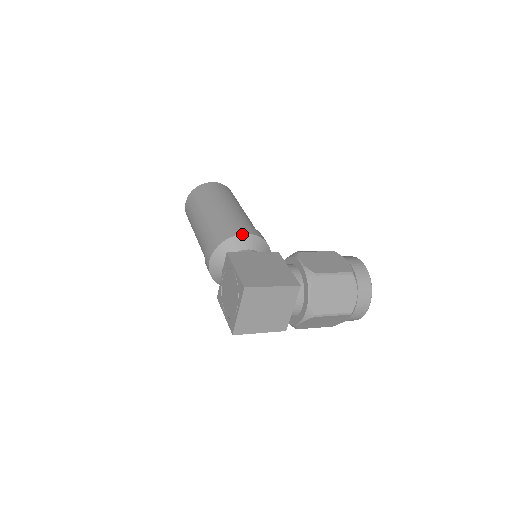
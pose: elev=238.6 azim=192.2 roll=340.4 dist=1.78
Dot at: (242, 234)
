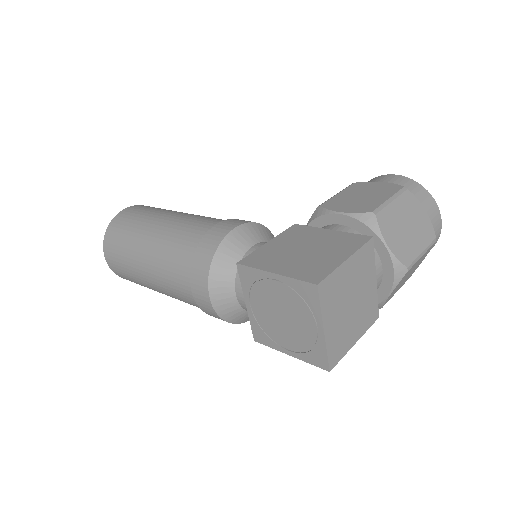
Dot at: (231, 231)
